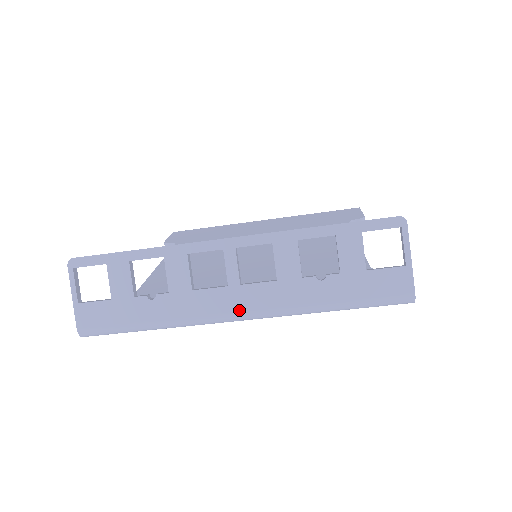
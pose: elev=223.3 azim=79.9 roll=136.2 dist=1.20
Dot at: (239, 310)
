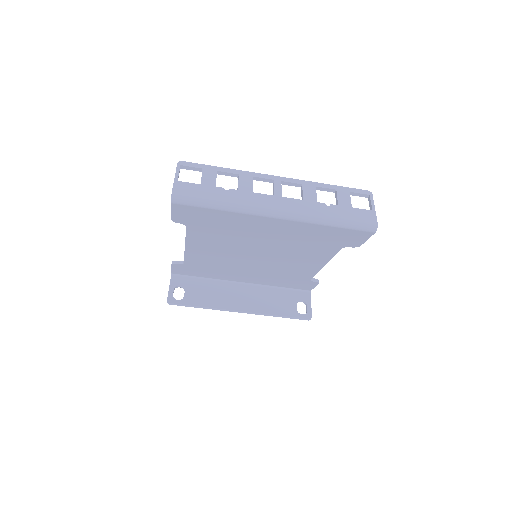
Dot at: (279, 207)
